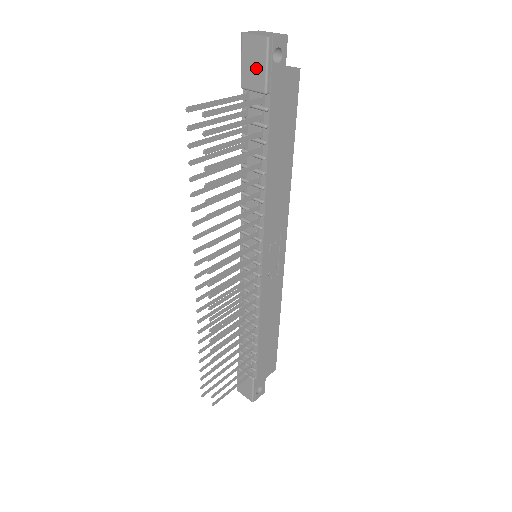
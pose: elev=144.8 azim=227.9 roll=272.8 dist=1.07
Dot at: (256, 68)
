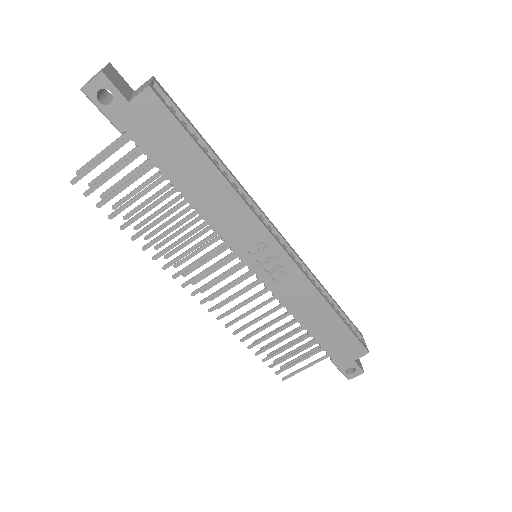
Dot at: occluded
